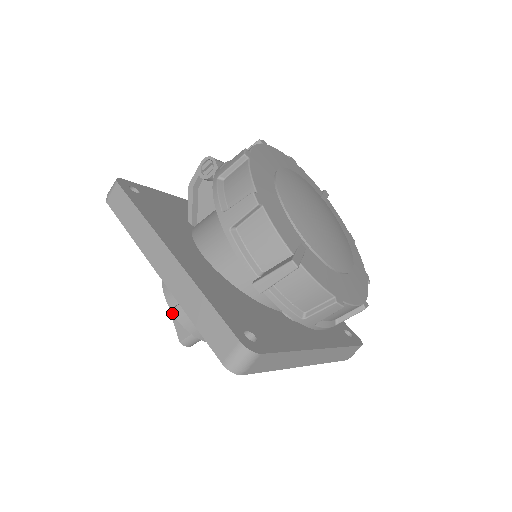
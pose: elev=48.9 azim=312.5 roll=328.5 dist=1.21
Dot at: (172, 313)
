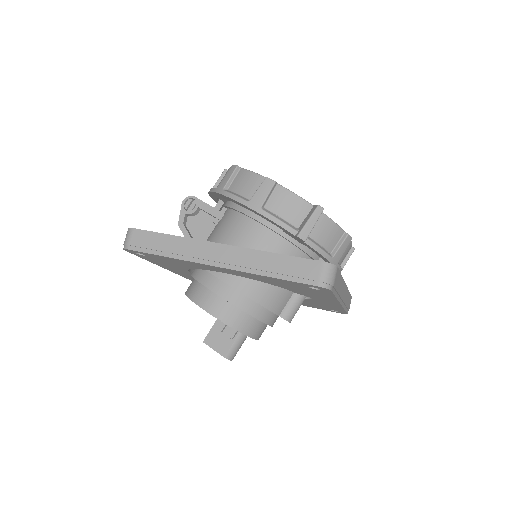
Dot at: occluded
